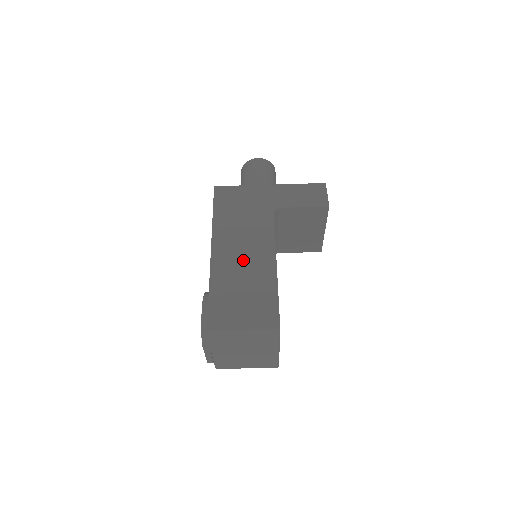
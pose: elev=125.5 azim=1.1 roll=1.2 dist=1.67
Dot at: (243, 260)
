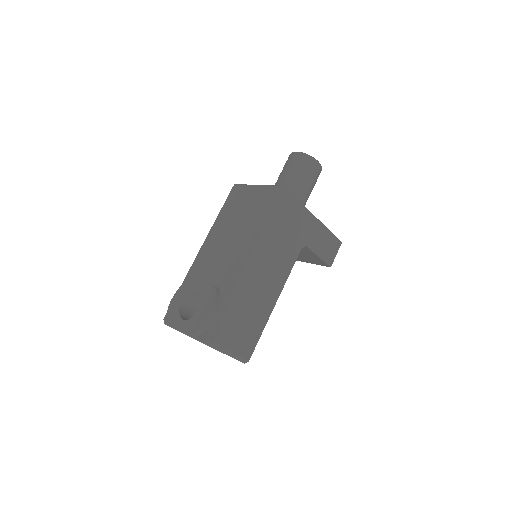
Dot at: (261, 285)
